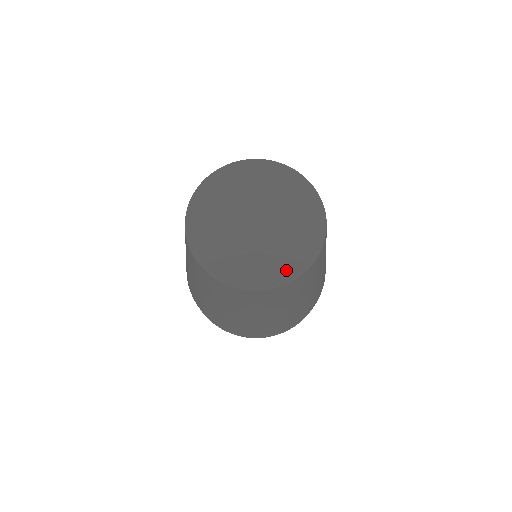
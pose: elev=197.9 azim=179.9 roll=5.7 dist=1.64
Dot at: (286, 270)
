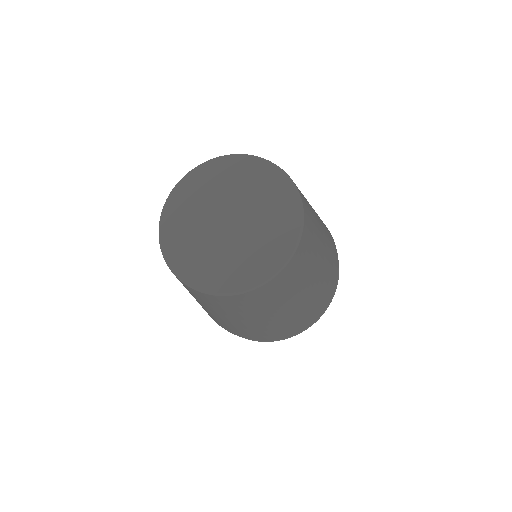
Dot at: (229, 282)
